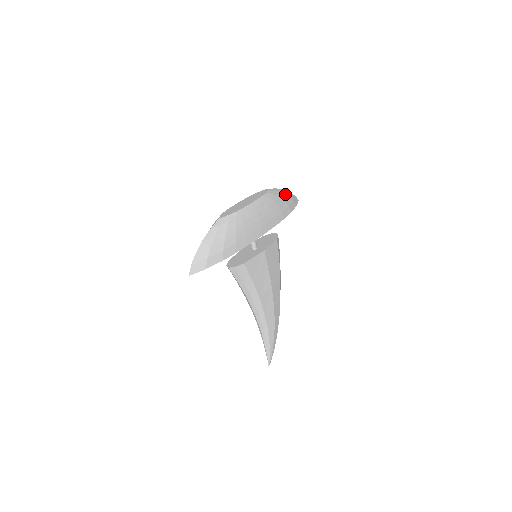
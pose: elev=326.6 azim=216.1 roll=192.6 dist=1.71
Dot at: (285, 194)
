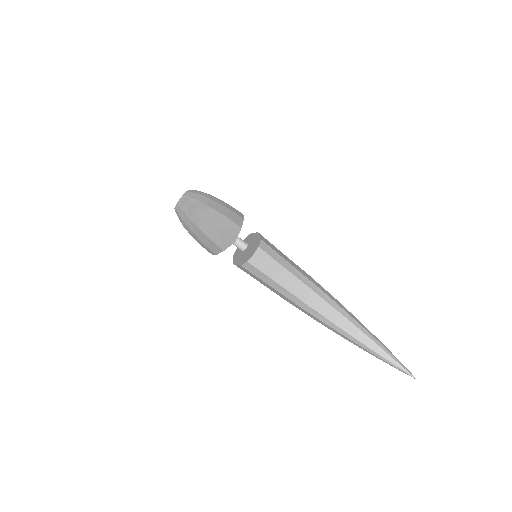
Dot at: occluded
